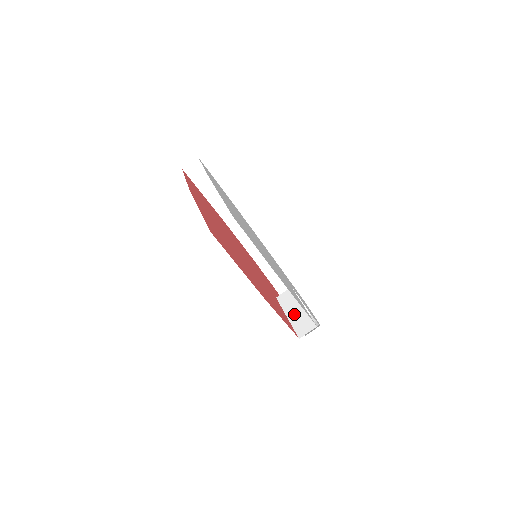
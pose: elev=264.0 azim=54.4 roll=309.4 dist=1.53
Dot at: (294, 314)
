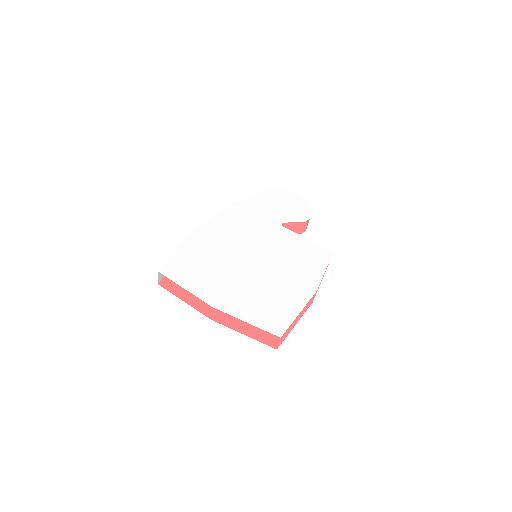
Dot at: occluded
